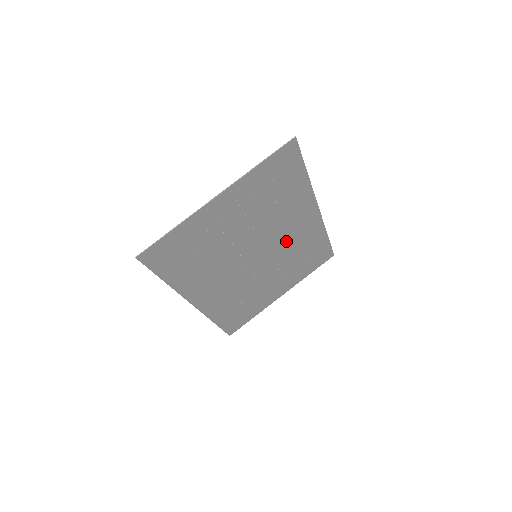
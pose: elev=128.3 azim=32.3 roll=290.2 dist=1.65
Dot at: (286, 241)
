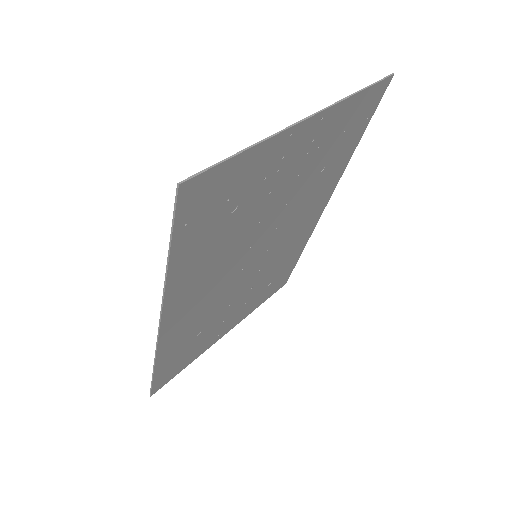
Dot at: (284, 243)
